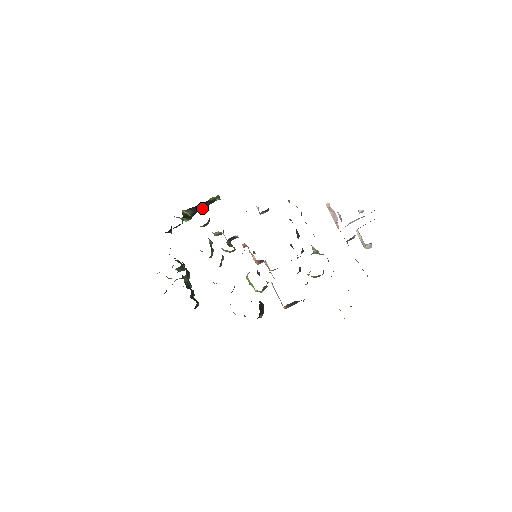
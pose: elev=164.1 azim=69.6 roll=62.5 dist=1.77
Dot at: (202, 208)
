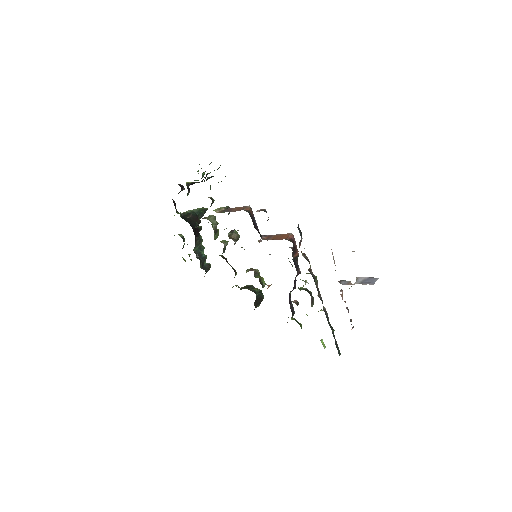
Dot at: occluded
